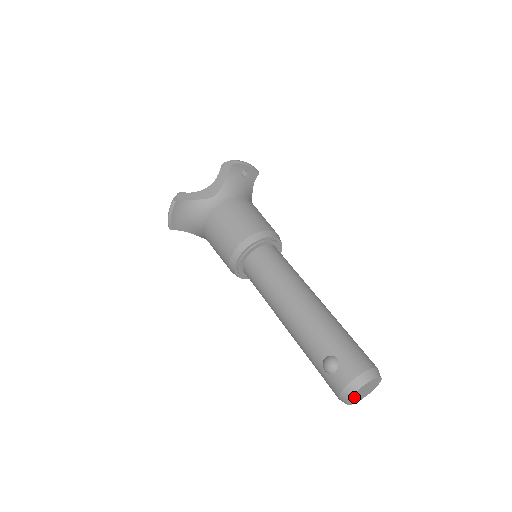
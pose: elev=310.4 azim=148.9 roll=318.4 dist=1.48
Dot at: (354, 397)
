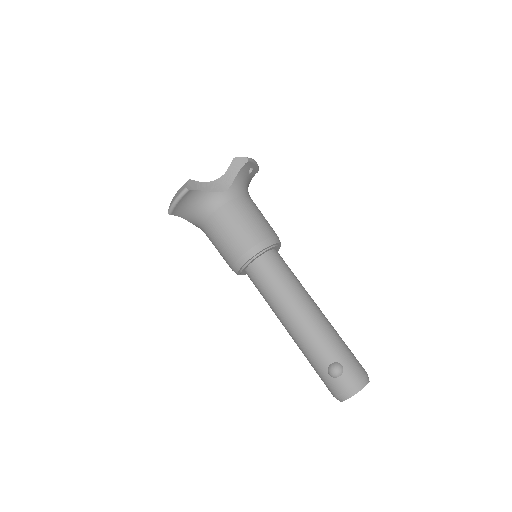
Dot at: occluded
